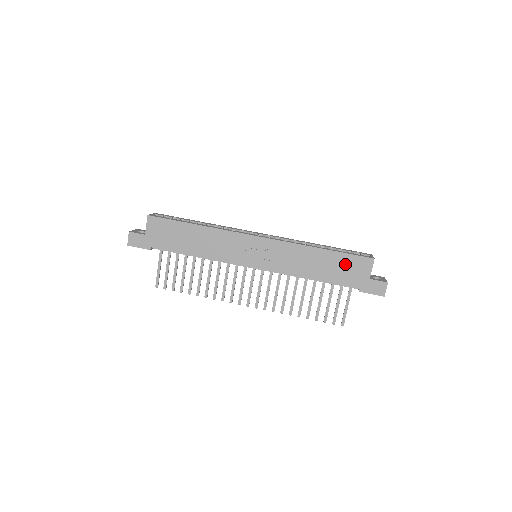
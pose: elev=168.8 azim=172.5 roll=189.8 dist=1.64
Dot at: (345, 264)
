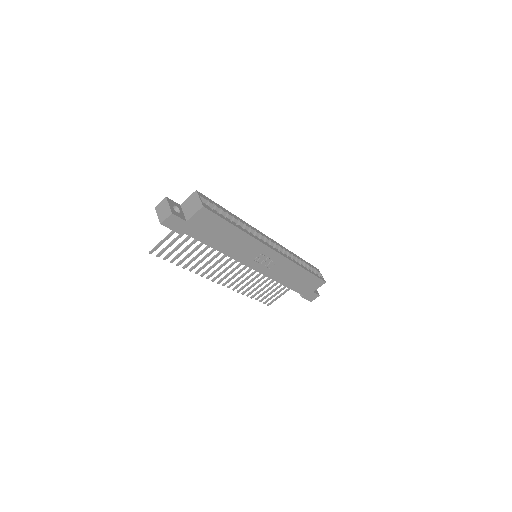
Dot at: (309, 281)
